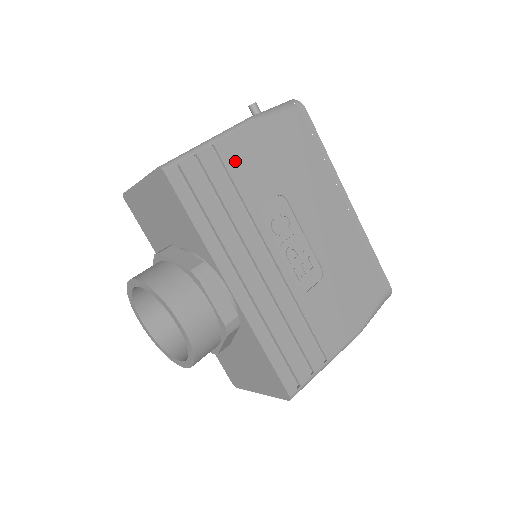
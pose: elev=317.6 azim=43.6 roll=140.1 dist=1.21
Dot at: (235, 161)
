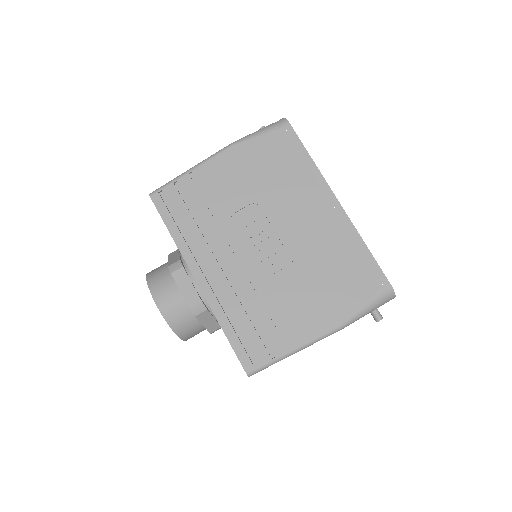
Dot at: (210, 181)
